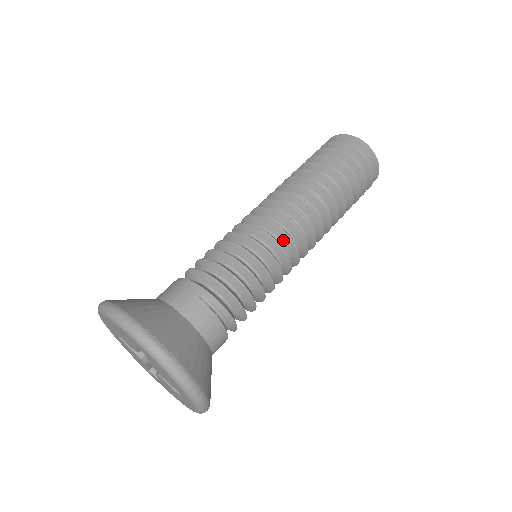
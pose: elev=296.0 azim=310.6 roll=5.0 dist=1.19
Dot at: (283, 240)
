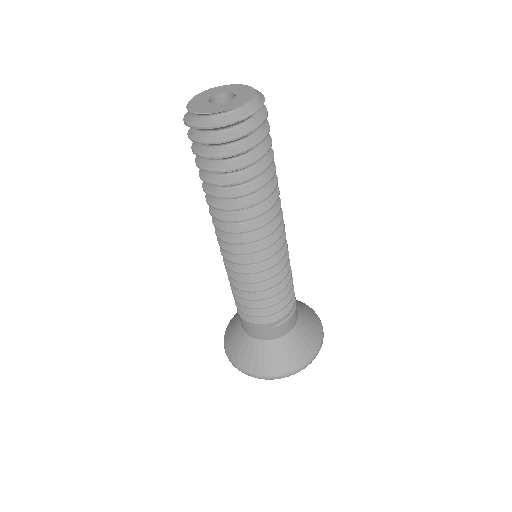
Dot at: occluded
